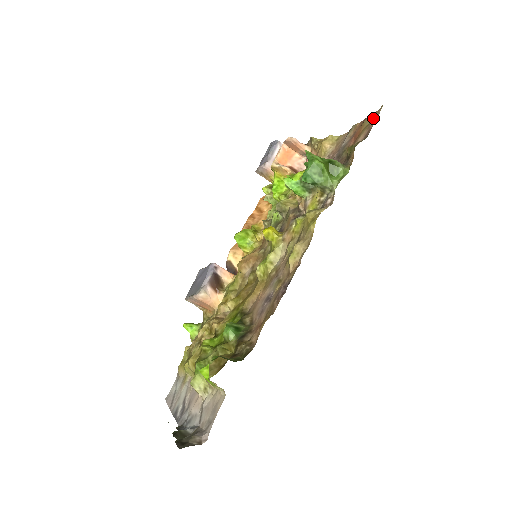
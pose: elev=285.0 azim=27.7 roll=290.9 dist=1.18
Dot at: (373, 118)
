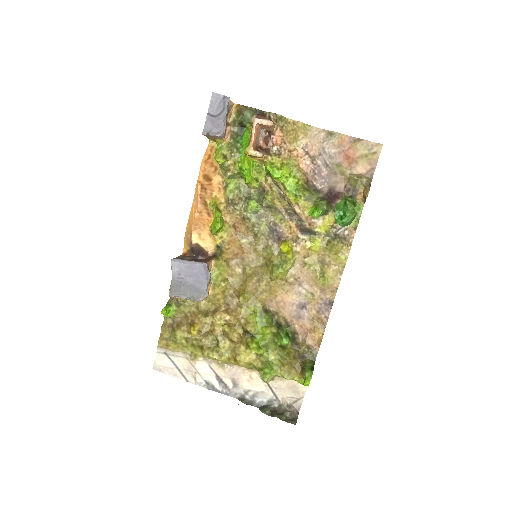
Dot at: (372, 152)
